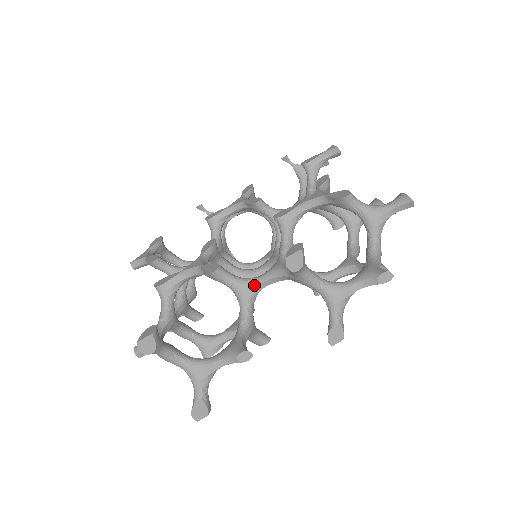
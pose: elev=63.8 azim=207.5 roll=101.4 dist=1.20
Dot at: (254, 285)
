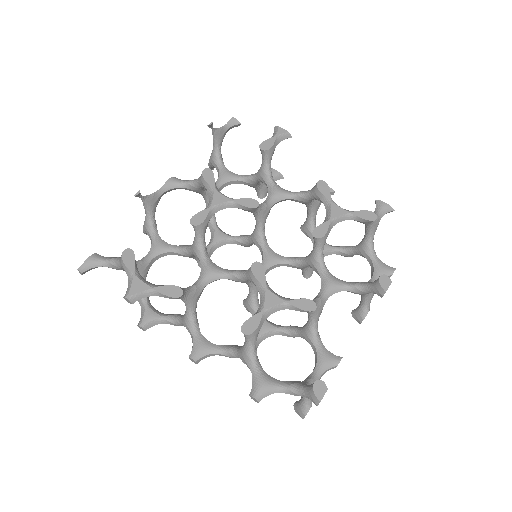
Dot at: (324, 304)
